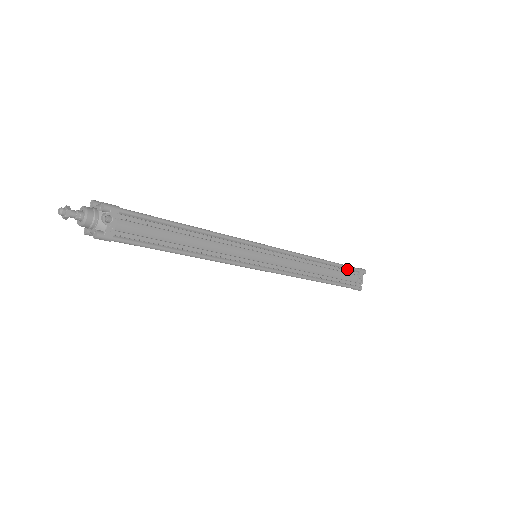
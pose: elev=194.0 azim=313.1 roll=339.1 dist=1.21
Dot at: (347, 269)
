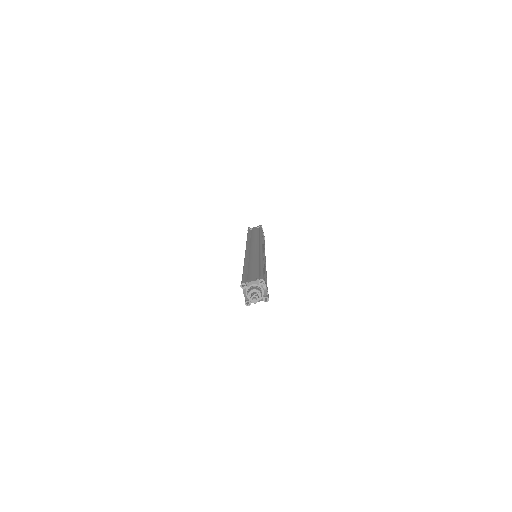
Dot at: occluded
